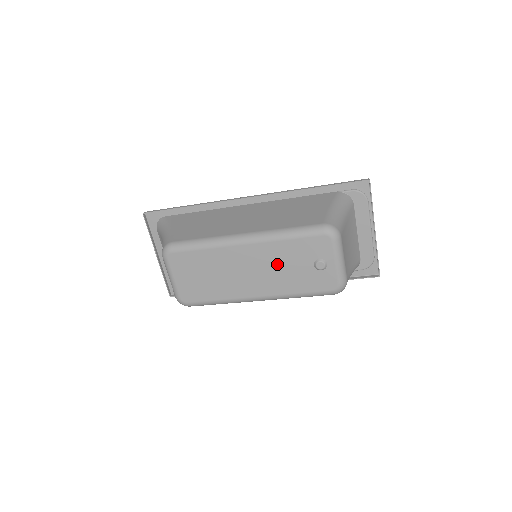
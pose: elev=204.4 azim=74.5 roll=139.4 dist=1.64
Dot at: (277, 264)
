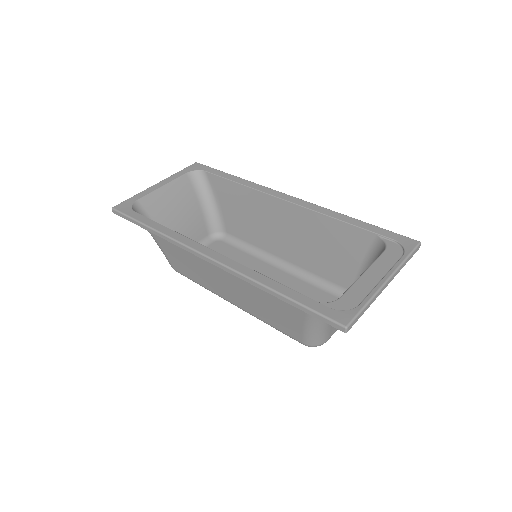
Dot at: occluded
